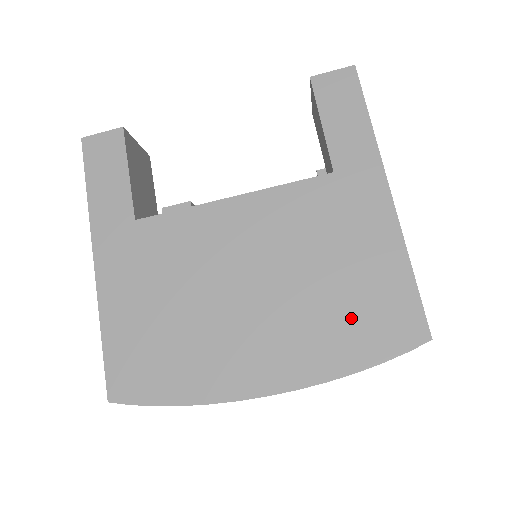
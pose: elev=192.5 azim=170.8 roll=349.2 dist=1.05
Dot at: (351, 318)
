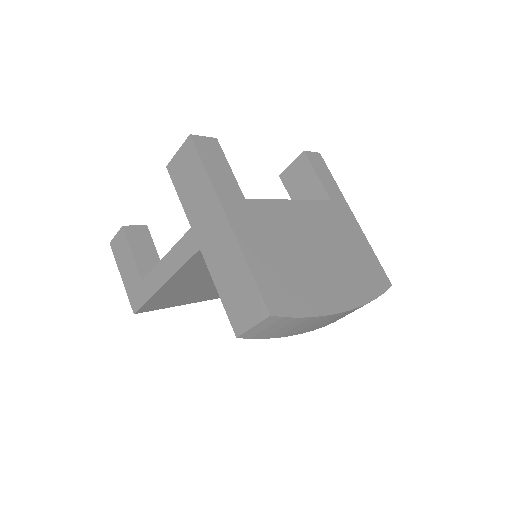
Dot at: (363, 272)
